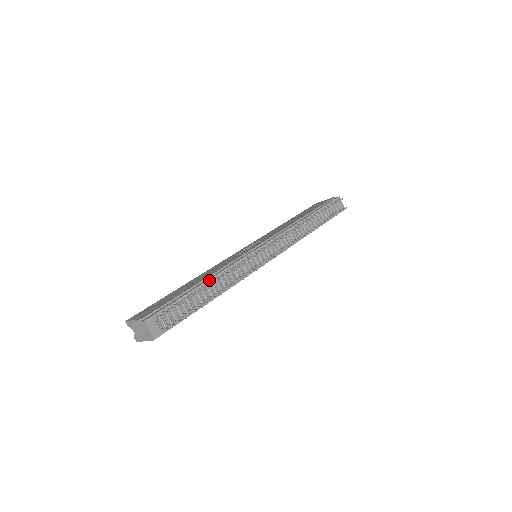
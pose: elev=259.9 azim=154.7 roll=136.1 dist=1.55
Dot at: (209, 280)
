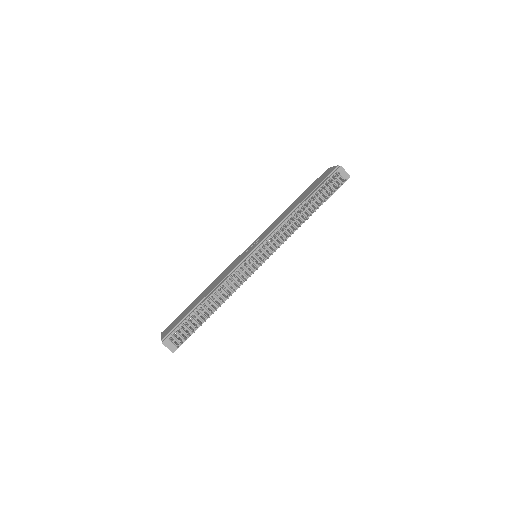
Dot at: (208, 298)
